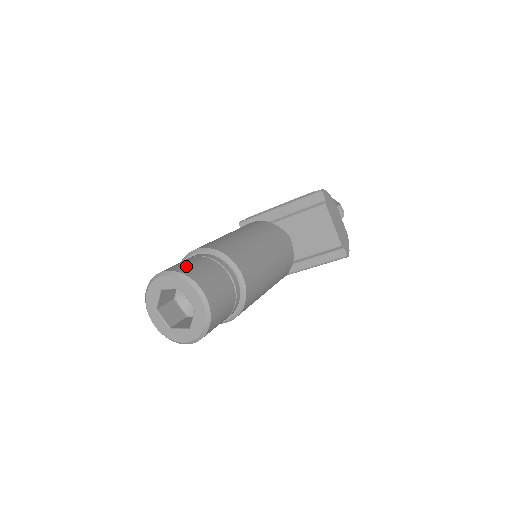
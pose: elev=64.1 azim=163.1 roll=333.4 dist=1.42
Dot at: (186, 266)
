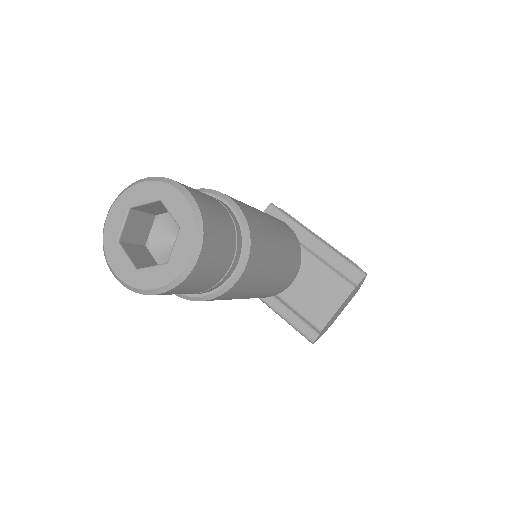
Dot at: (211, 211)
